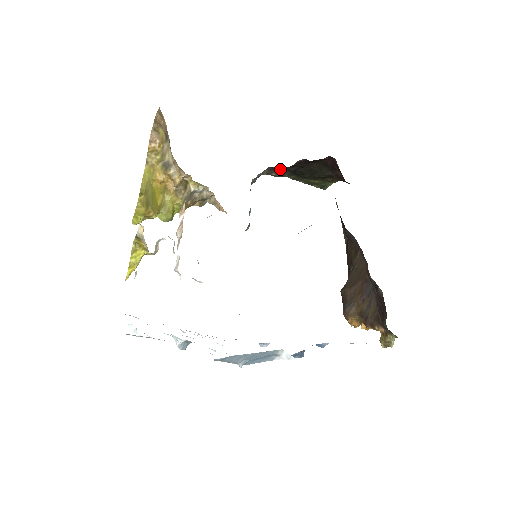
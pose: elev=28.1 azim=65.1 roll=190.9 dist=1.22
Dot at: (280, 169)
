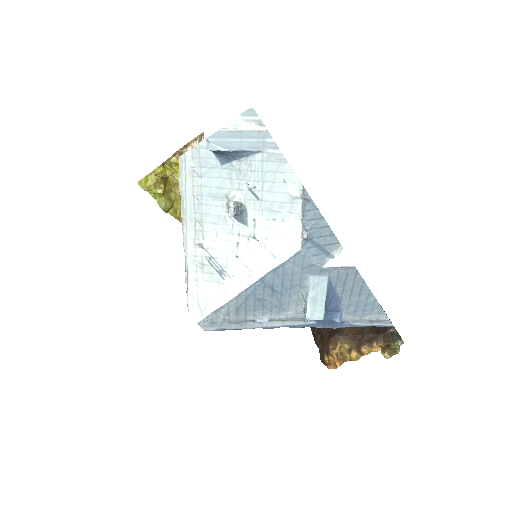
Dot at: occluded
